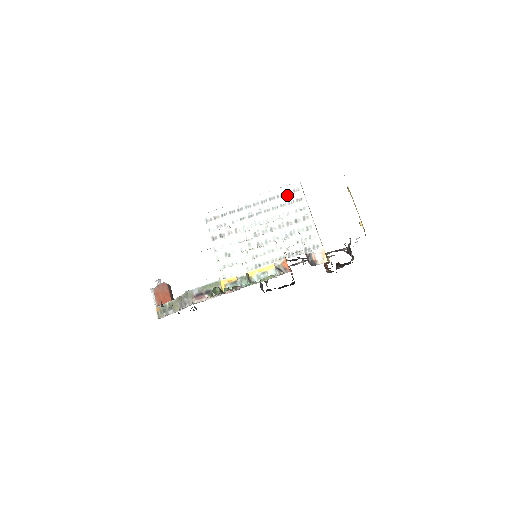
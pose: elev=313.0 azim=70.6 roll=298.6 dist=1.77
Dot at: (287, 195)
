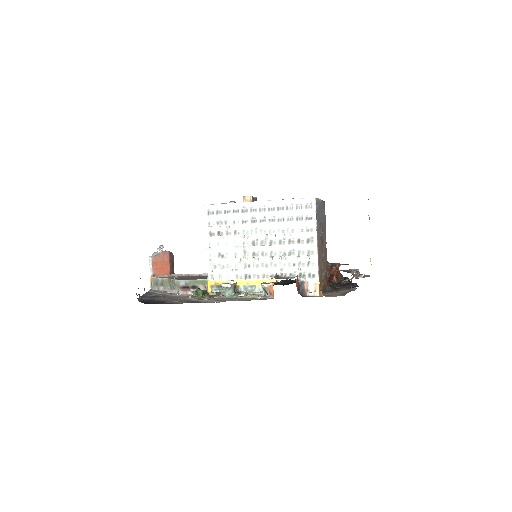
Dot at: (297, 209)
